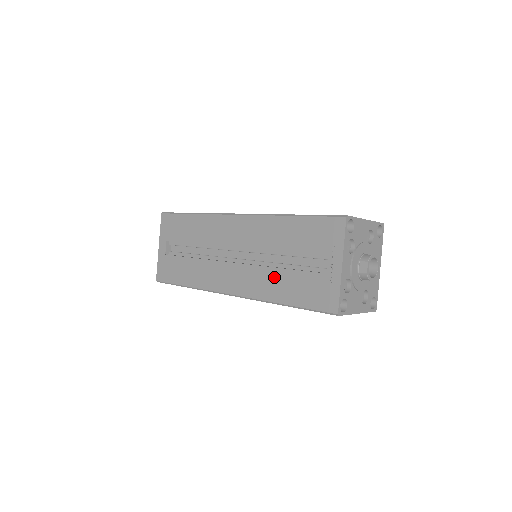
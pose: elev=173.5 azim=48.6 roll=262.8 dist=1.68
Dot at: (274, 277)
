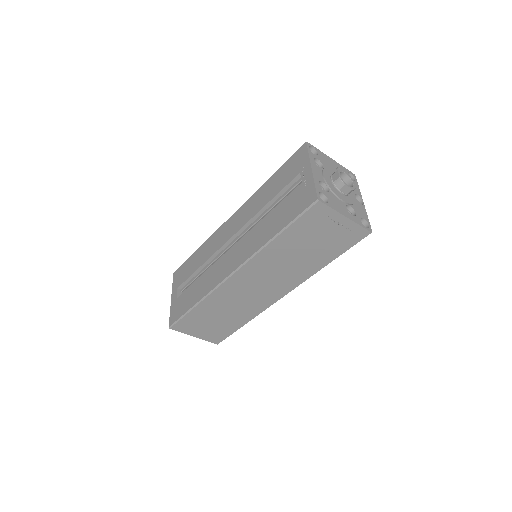
Dot at: (263, 226)
